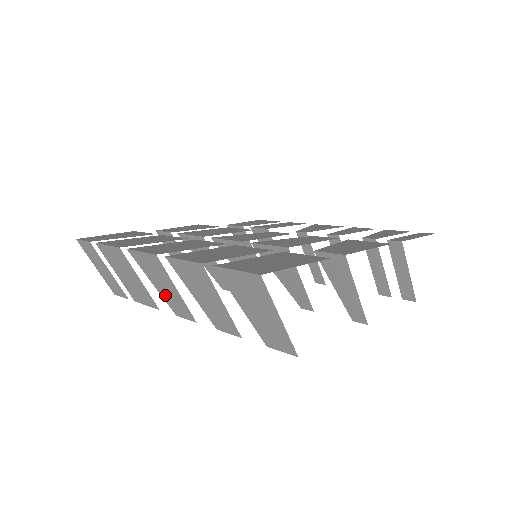
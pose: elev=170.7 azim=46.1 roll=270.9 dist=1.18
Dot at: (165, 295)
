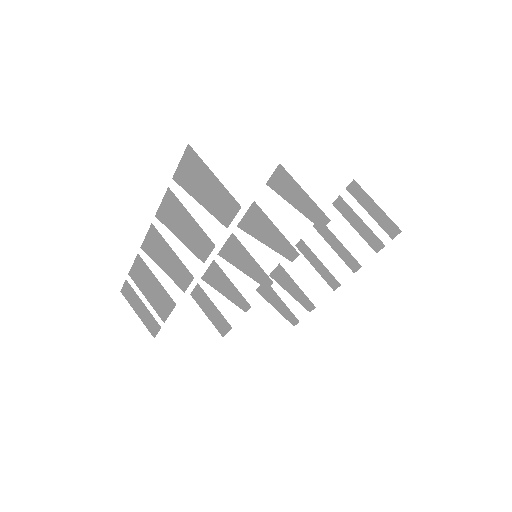
Dot at: (171, 272)
